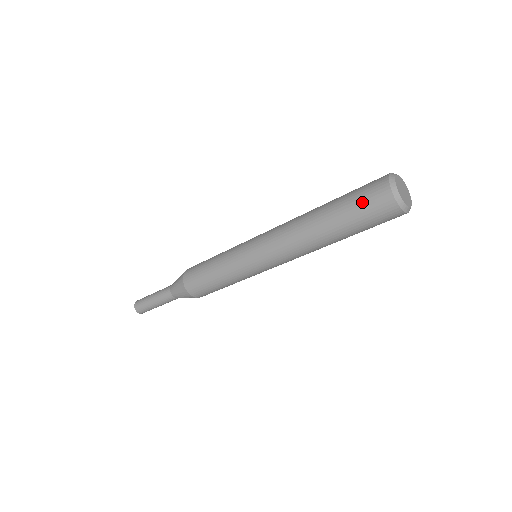
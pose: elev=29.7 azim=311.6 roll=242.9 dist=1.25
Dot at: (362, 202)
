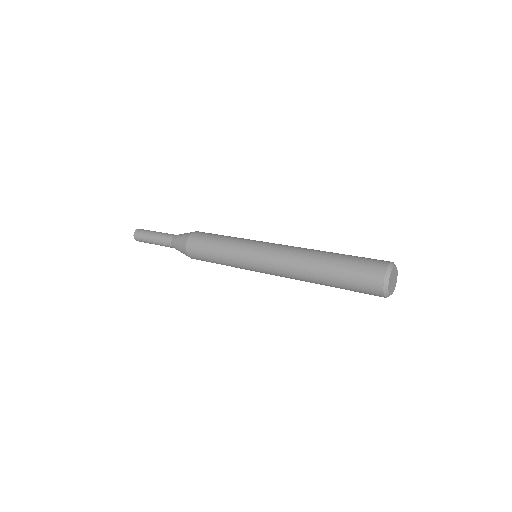
Dot at: (358, 286)
